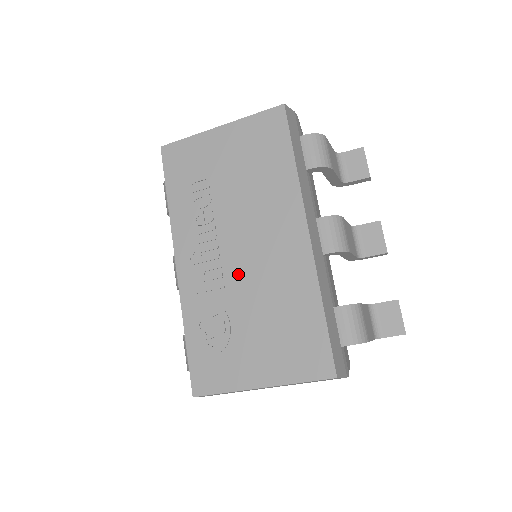
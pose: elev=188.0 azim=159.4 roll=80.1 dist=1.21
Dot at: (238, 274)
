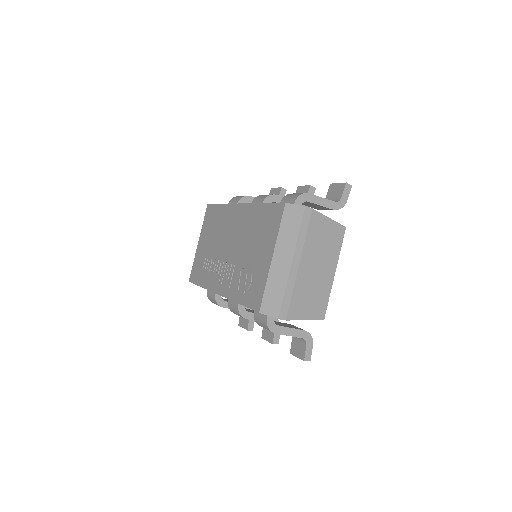
Dot at: (235, 253)
